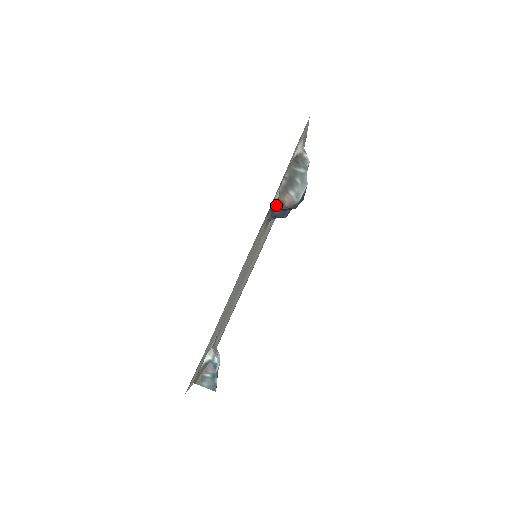
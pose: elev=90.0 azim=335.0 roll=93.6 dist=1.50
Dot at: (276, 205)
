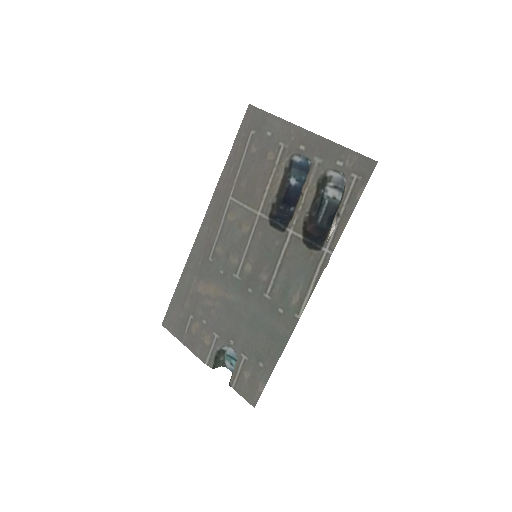
Dot at: (320, 237)
